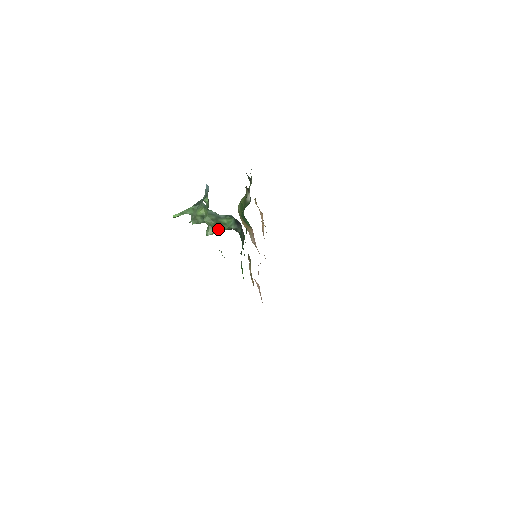
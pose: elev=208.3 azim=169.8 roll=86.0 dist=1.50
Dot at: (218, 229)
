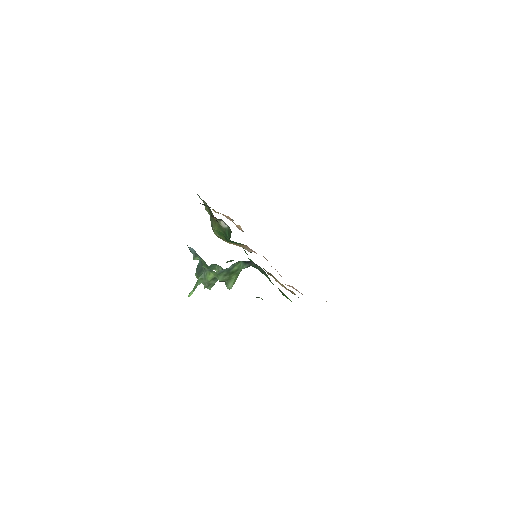
Dot at: (235, 278)
